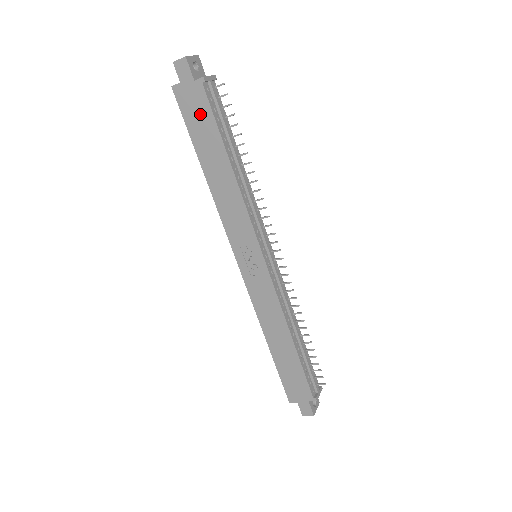
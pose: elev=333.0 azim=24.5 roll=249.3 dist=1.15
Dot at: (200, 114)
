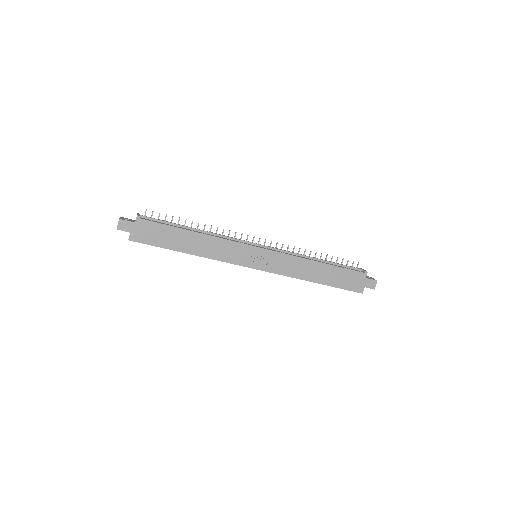
Dot at: (155, 232)
